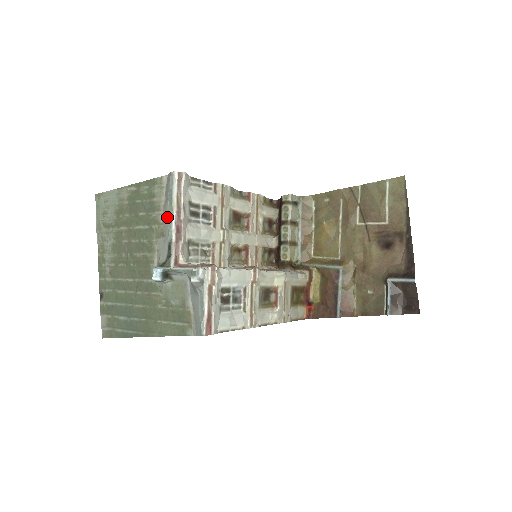
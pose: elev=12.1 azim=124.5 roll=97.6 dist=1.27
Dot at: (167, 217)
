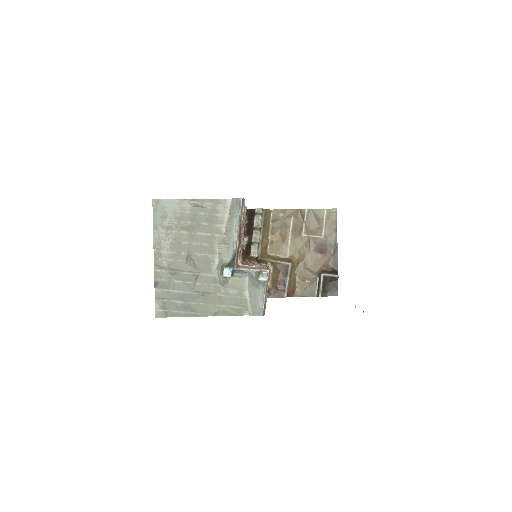
Dot at: (233, 231)
